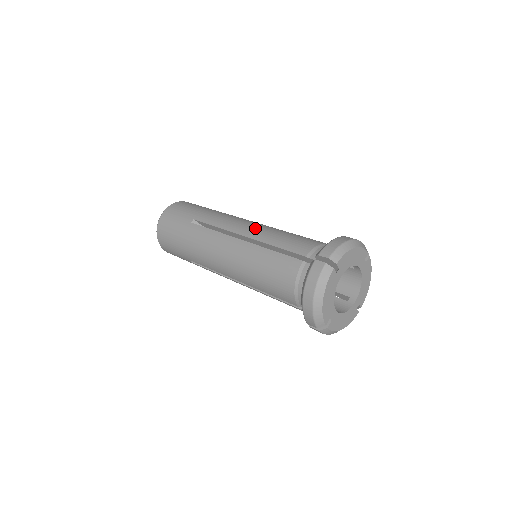
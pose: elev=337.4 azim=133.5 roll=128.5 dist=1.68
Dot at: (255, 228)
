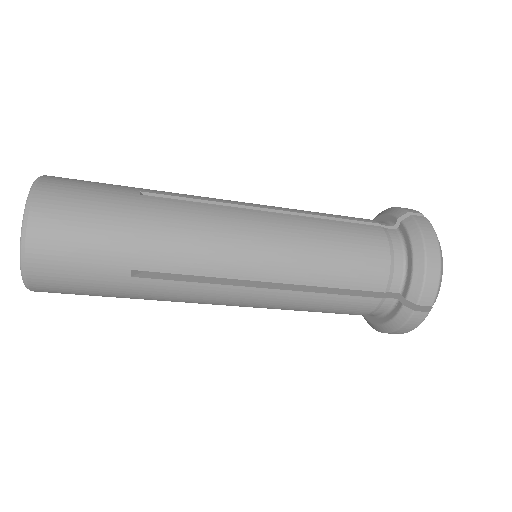
Dot at: occluded
